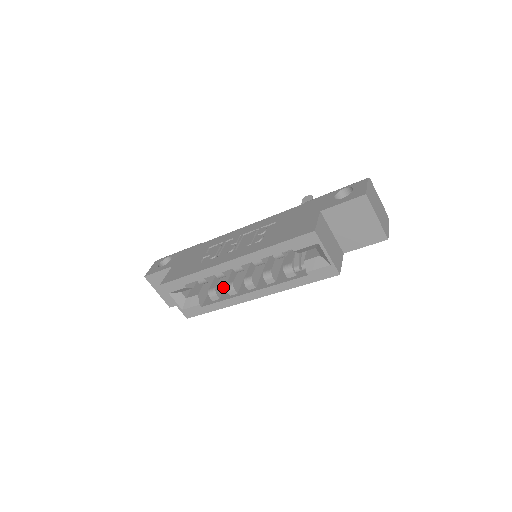
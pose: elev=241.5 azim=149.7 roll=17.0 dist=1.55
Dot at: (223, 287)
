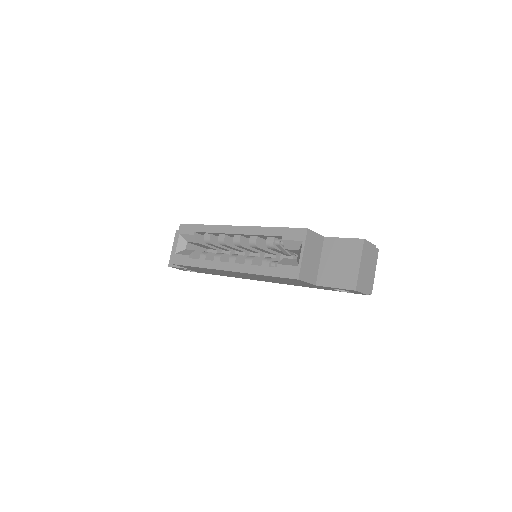
Dot at: occluded
